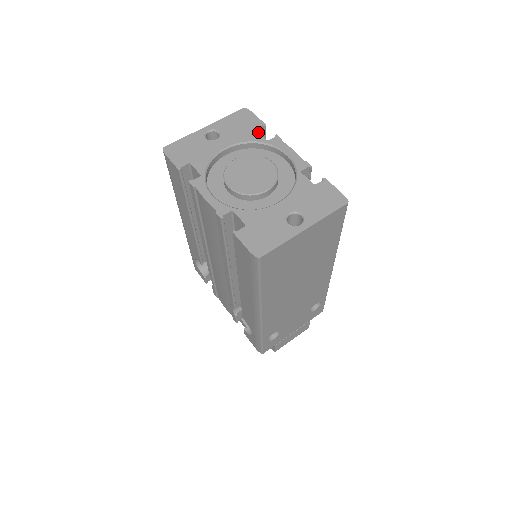
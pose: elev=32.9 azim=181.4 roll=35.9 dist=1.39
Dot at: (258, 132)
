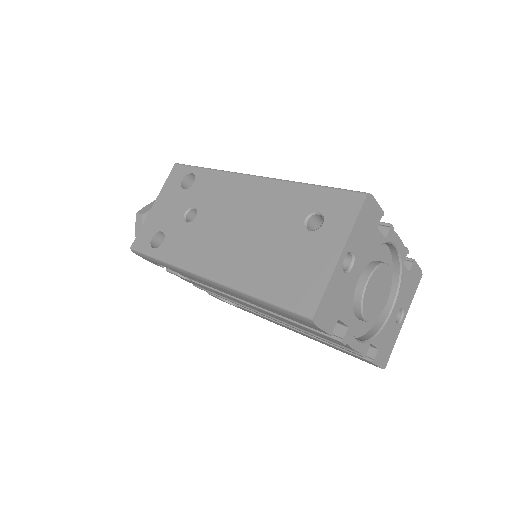
Dot at: occluded
